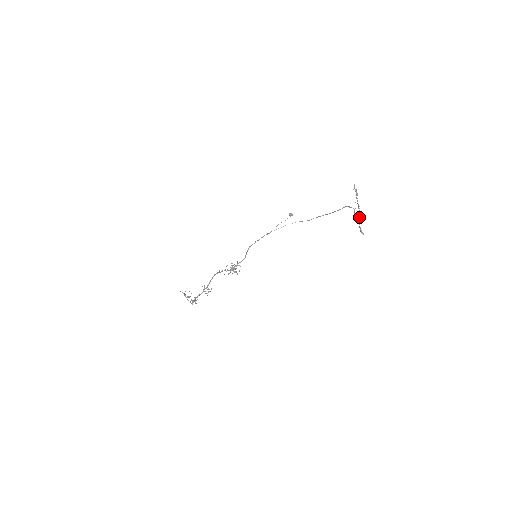
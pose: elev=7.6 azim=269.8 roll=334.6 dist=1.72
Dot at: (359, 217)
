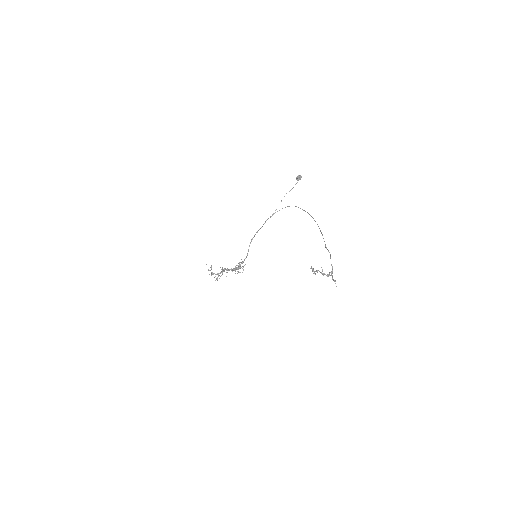
Dot at: (328, 275)
